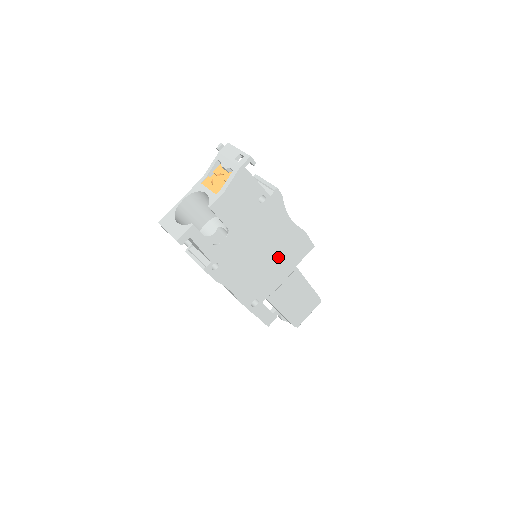
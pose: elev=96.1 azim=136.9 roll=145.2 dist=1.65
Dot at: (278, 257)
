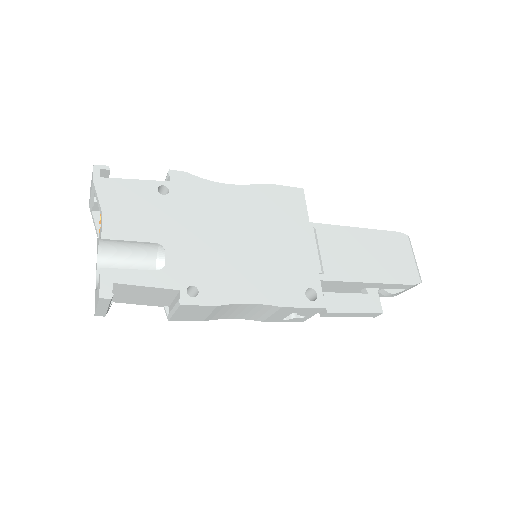
Dot at: (269, 228)
